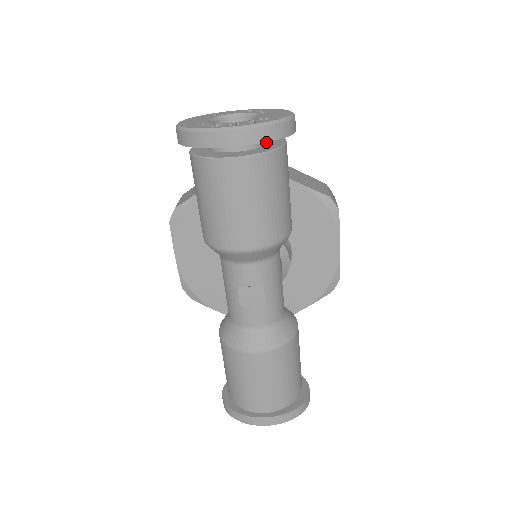
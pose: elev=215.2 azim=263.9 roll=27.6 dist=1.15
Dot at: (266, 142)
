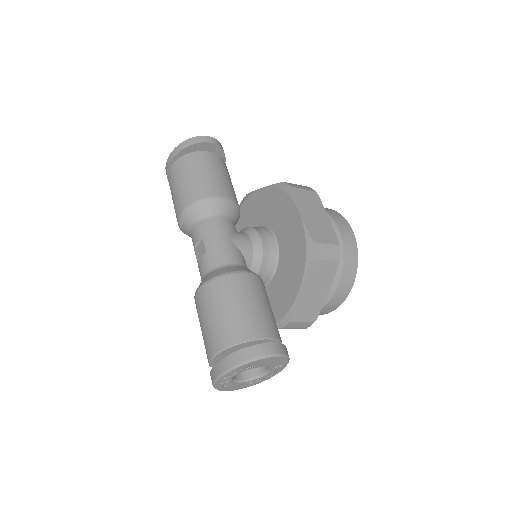
Dot at: occluded
